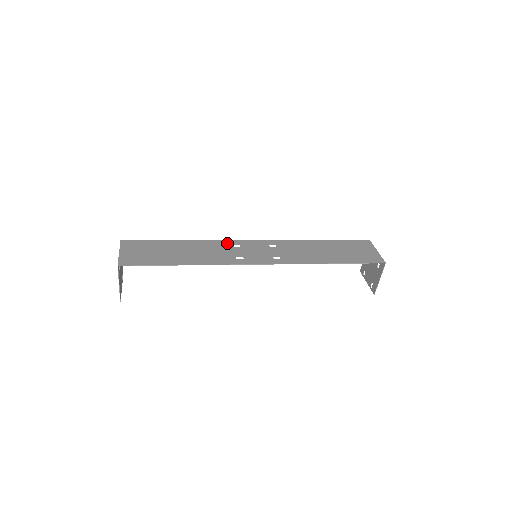
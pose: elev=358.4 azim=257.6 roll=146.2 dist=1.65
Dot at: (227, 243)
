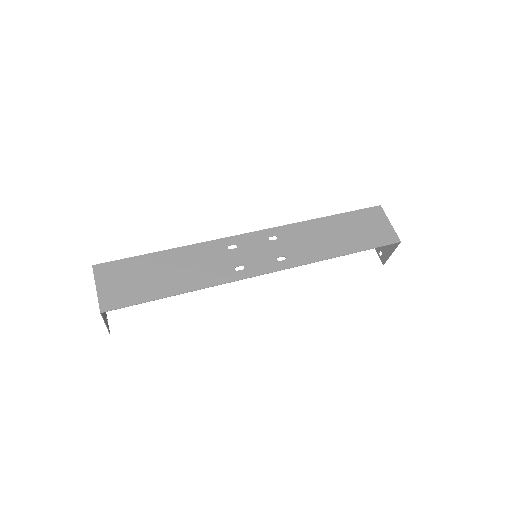
Dot at: (220, 245)
